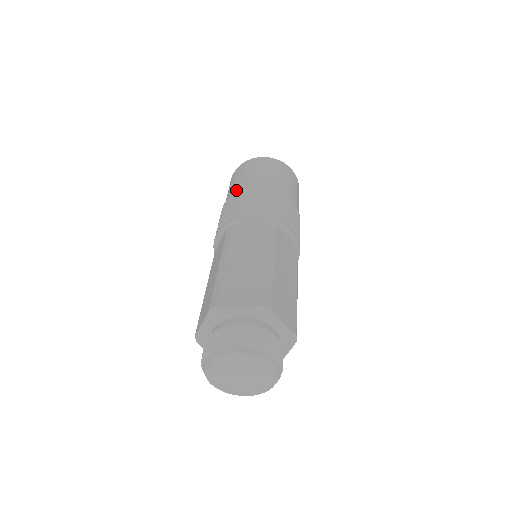
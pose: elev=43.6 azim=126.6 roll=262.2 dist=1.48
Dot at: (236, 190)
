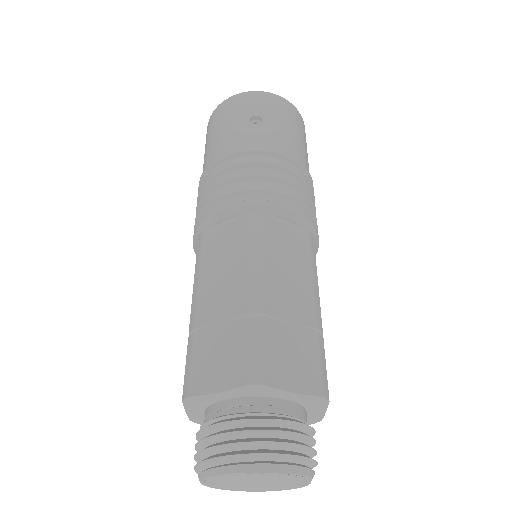
Dot at: (253, 141)
